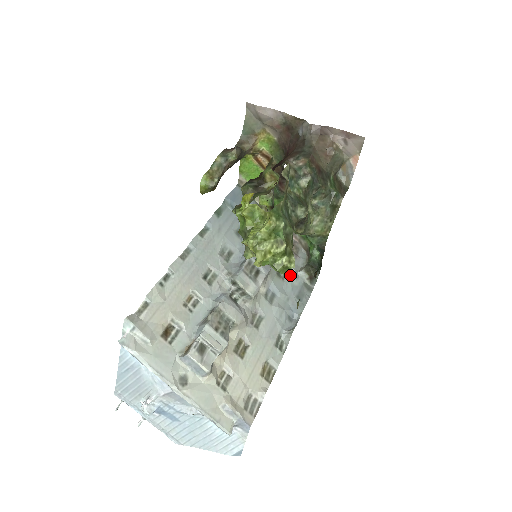
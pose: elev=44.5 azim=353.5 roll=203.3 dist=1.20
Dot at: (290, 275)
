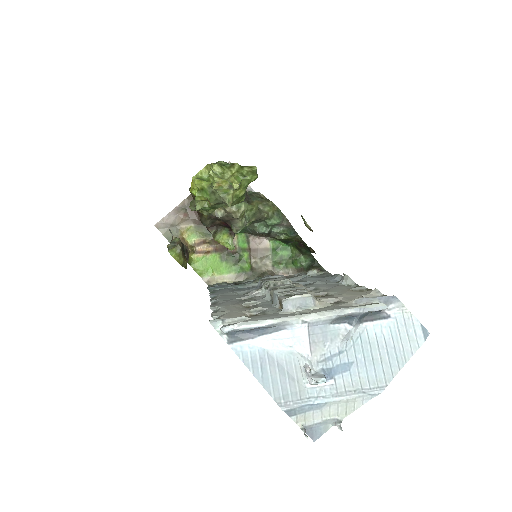
Dot at: (304, 278)
